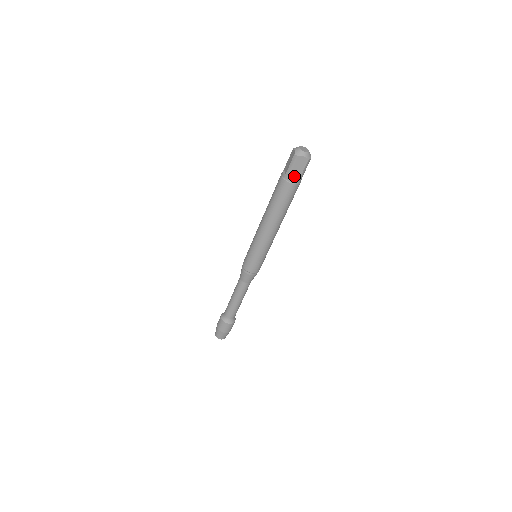
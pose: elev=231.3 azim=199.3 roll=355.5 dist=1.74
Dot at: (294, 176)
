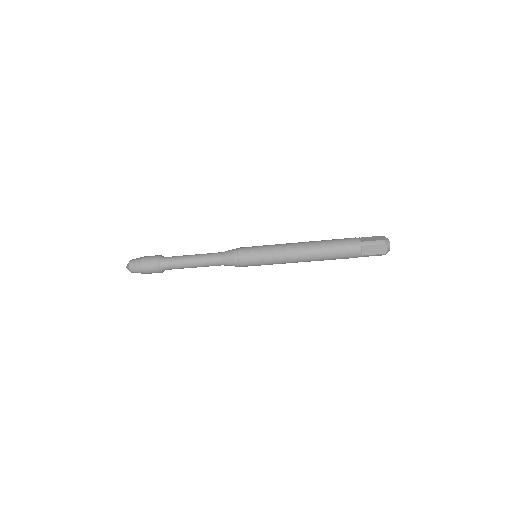
Dot at: occluded
